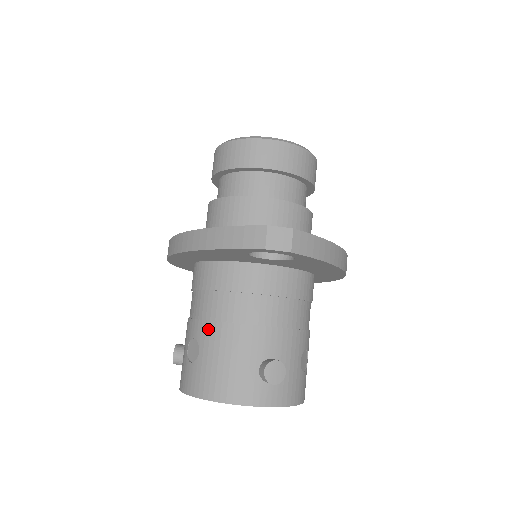
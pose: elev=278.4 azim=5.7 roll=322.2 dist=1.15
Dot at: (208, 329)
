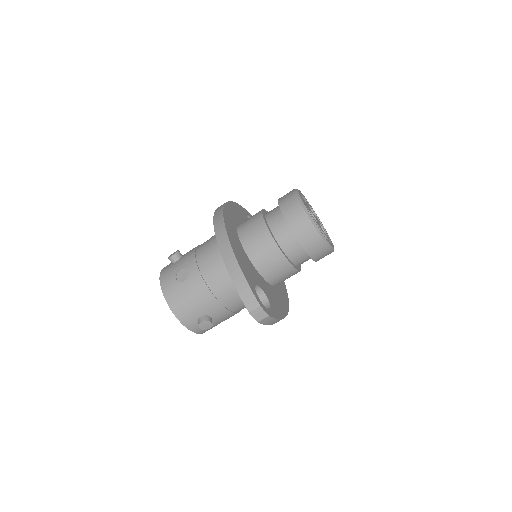
Dot at: (198, 279)
